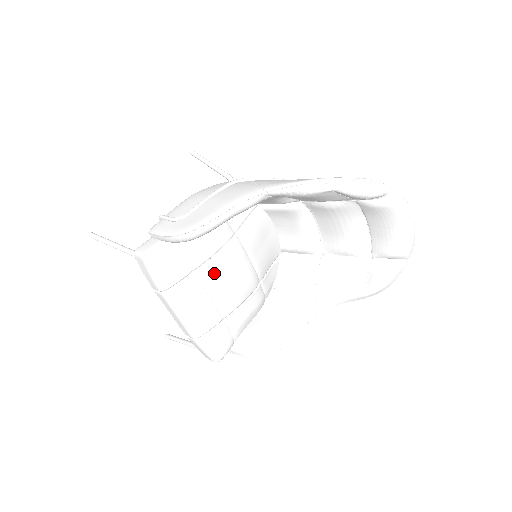
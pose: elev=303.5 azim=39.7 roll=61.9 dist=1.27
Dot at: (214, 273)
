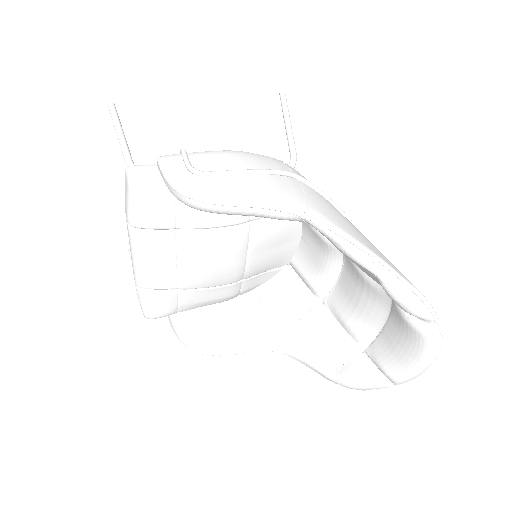
Dot at: (198, 245)
